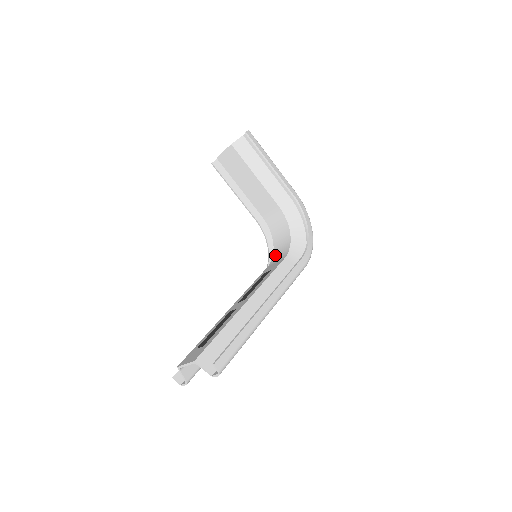
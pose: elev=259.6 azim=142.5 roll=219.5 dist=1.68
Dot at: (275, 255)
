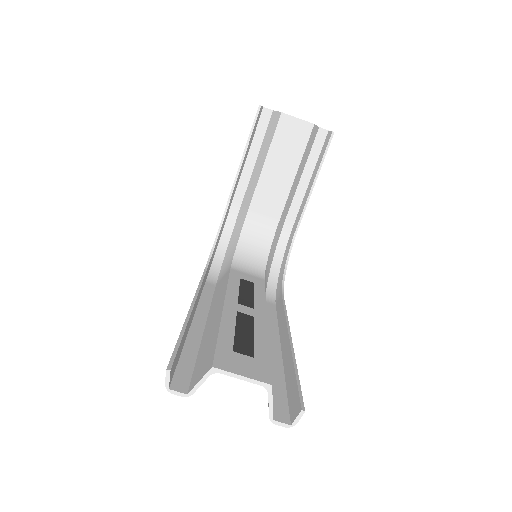
Dot at: (239, 260)
